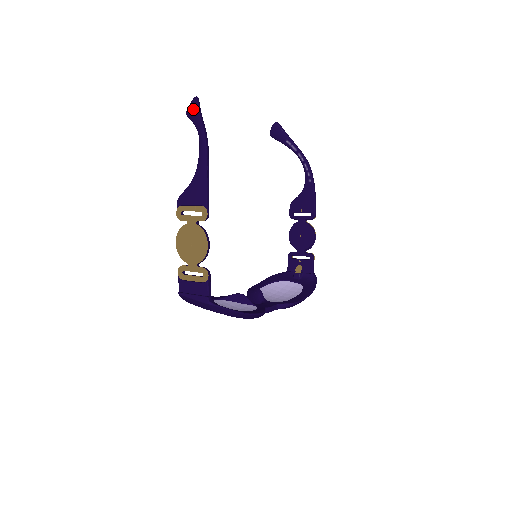
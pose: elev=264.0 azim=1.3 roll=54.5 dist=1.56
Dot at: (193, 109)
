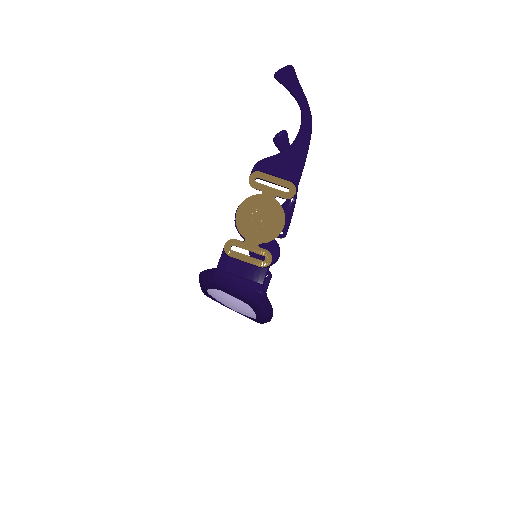
Dot at: (290, 76)
